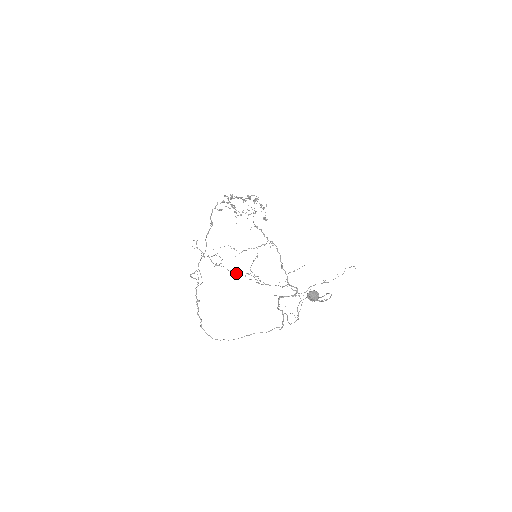
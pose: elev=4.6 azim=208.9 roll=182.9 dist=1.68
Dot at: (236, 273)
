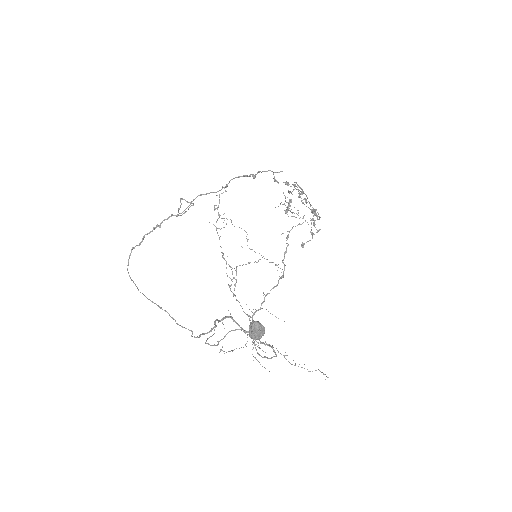
Dot at: (223, 255)
